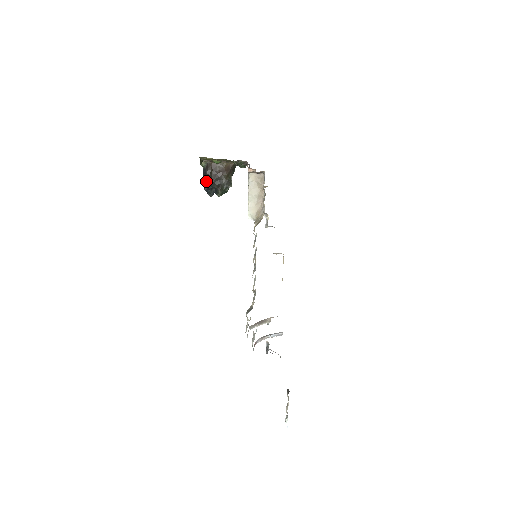
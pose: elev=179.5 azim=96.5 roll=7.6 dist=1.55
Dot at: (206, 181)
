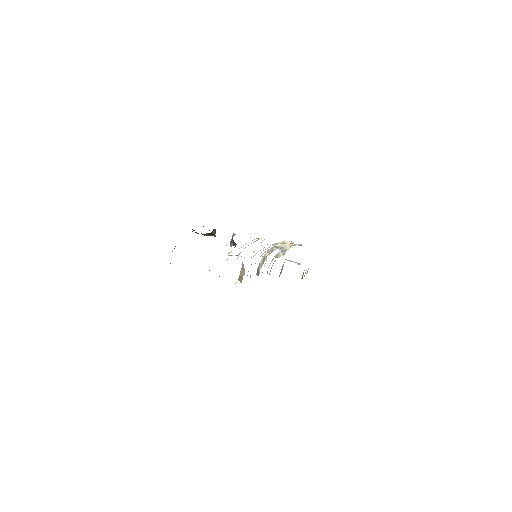
Dot at: occluded
